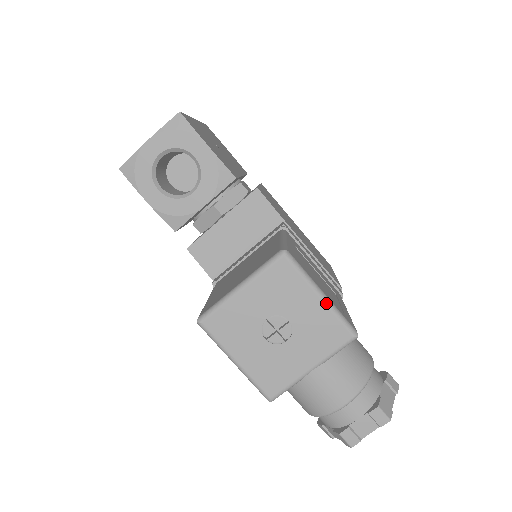
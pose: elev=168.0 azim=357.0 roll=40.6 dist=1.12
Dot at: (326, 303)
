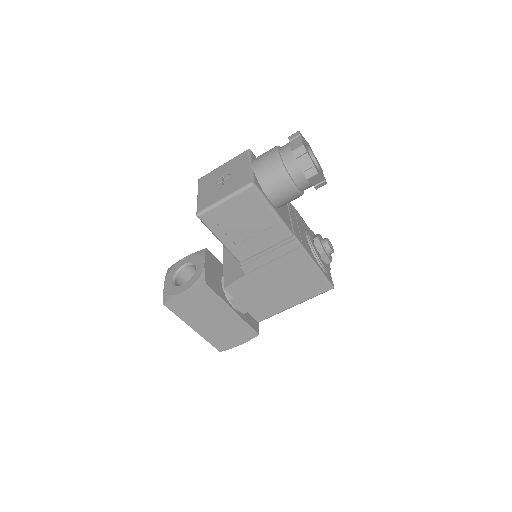
Dot at: (227, 162)
